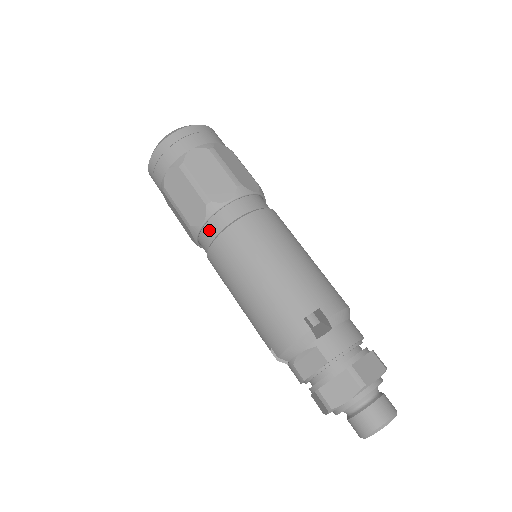
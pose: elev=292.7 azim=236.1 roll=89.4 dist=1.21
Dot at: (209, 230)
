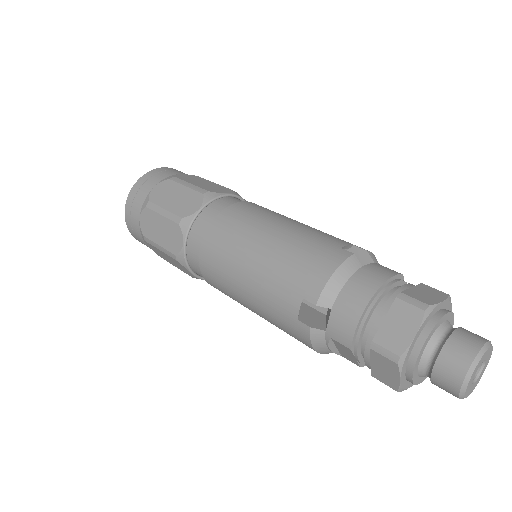
Dot at: occluded
